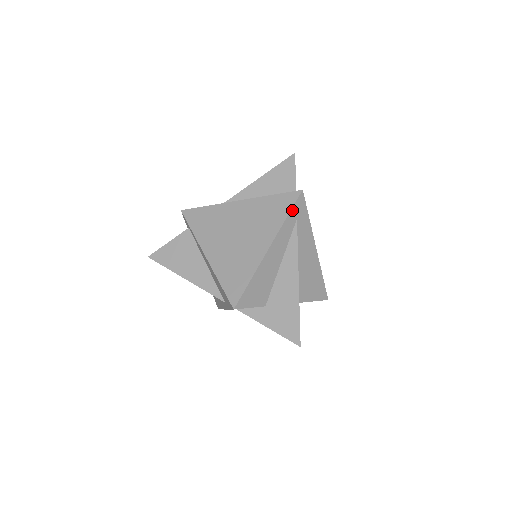
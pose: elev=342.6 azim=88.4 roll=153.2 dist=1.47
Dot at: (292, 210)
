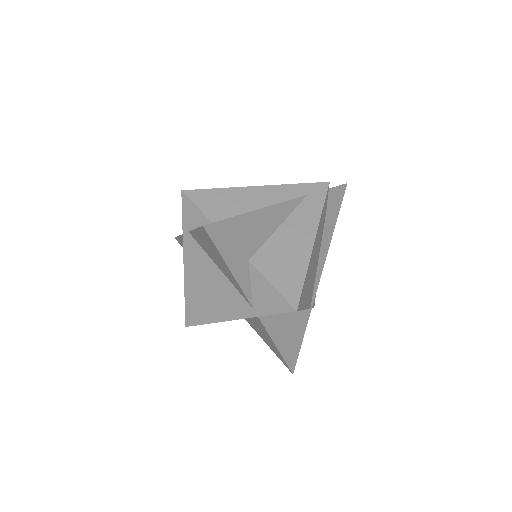
Dot at: (307, 185)
